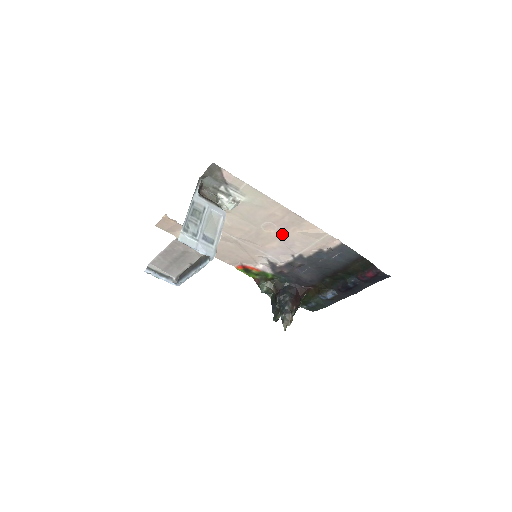
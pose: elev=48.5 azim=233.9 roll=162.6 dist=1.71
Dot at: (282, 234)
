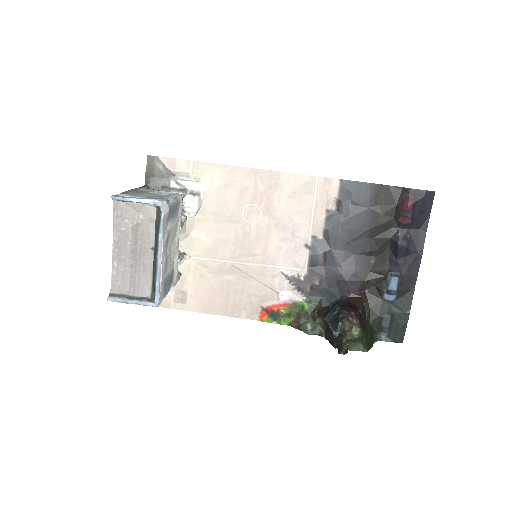
Dot at: (271, 215)
